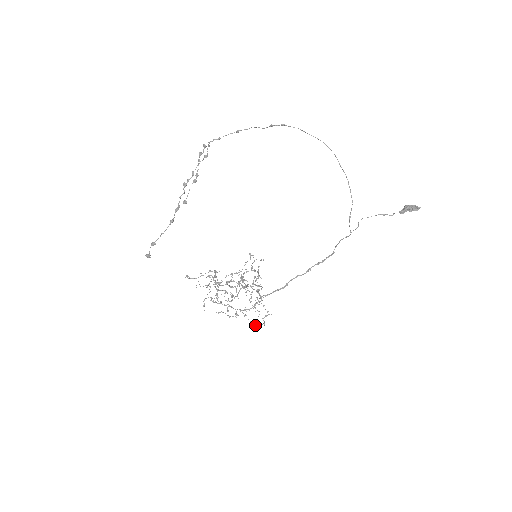
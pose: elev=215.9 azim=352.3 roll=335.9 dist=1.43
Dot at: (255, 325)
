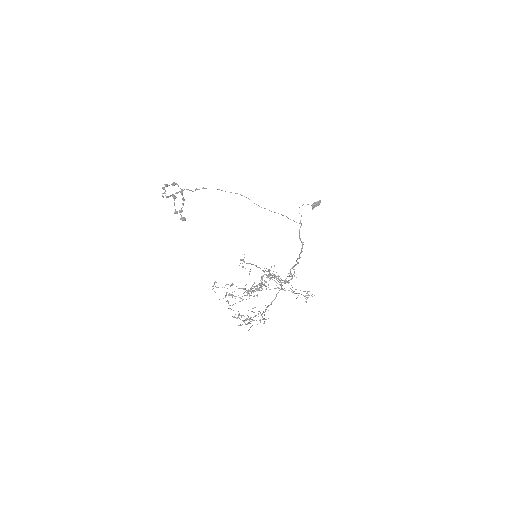
Dot at: (307, 297)
